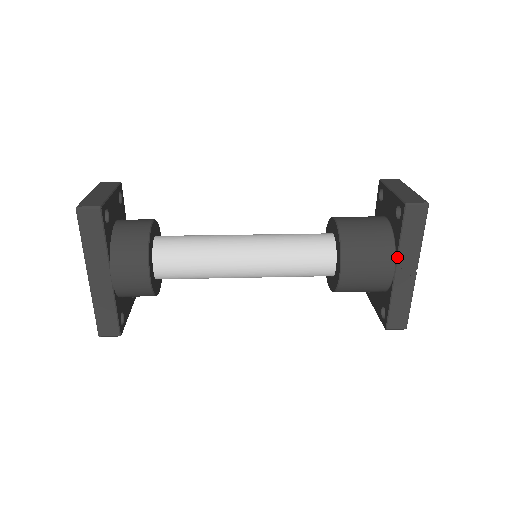
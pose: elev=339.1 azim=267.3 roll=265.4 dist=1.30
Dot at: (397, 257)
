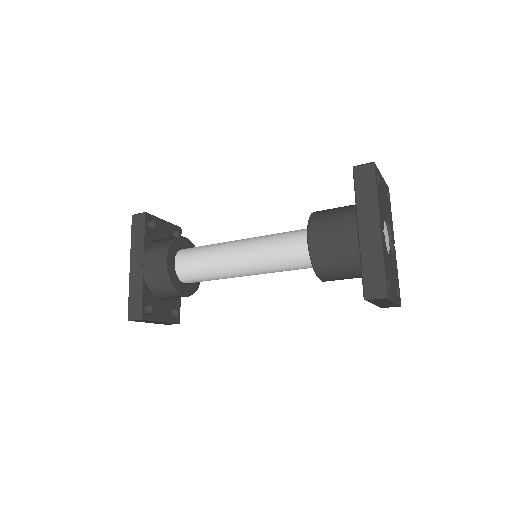
Dot at: (357, 216)
